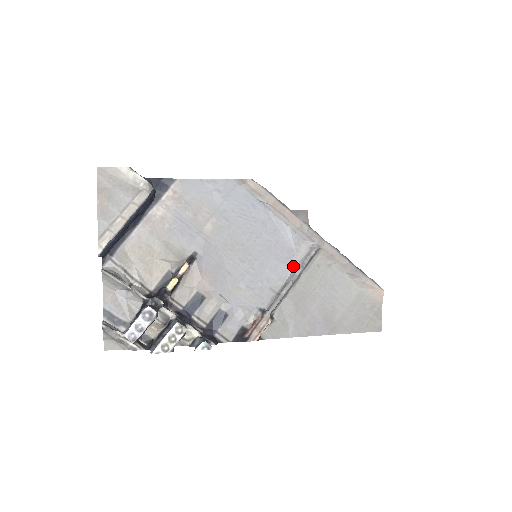
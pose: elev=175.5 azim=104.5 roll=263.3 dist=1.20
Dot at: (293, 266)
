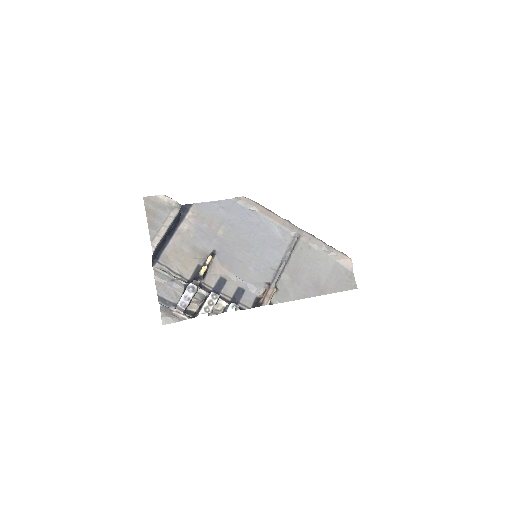
Dot at: (284, 251)
